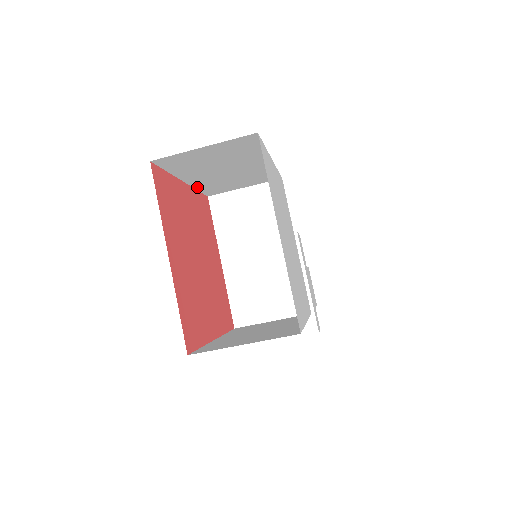
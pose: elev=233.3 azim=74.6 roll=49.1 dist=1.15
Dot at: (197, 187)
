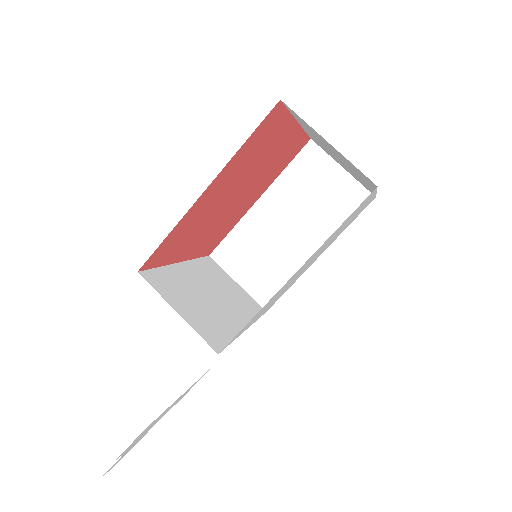
Dot at: (241, 223)
